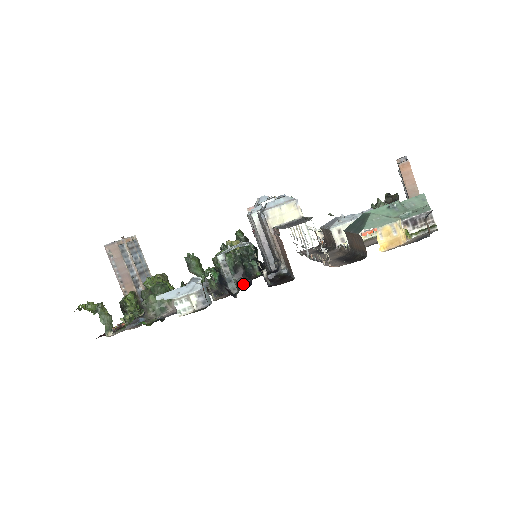
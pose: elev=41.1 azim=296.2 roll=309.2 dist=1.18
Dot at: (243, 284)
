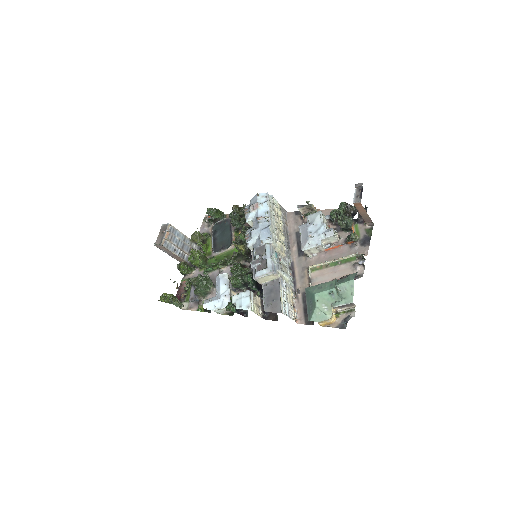
Dot at: occluded
